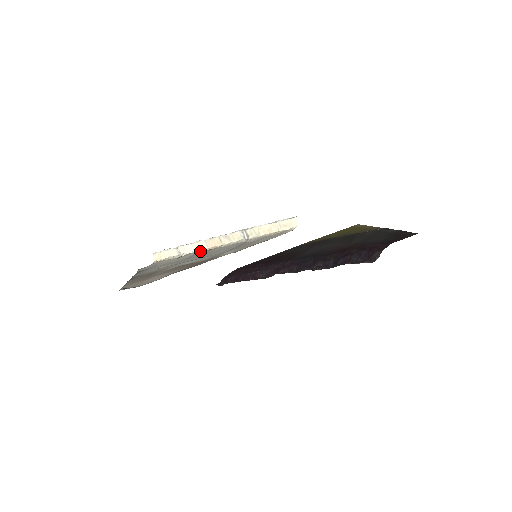
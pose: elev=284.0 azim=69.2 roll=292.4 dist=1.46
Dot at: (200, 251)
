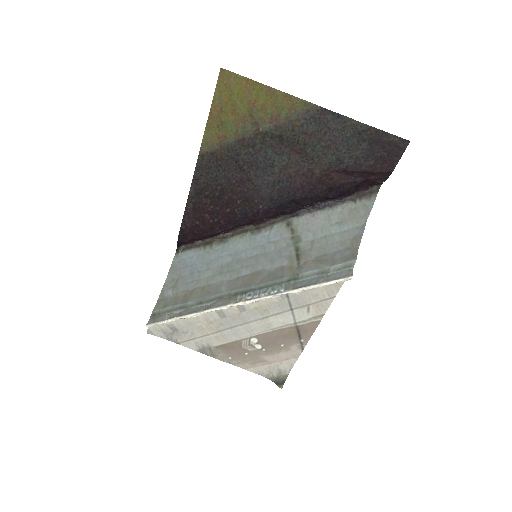
Dot at: occluded
